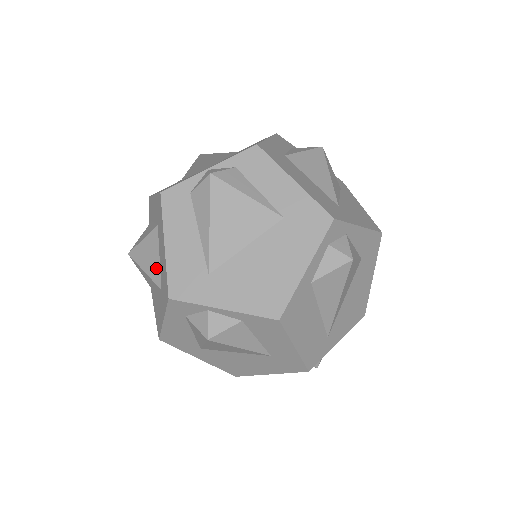
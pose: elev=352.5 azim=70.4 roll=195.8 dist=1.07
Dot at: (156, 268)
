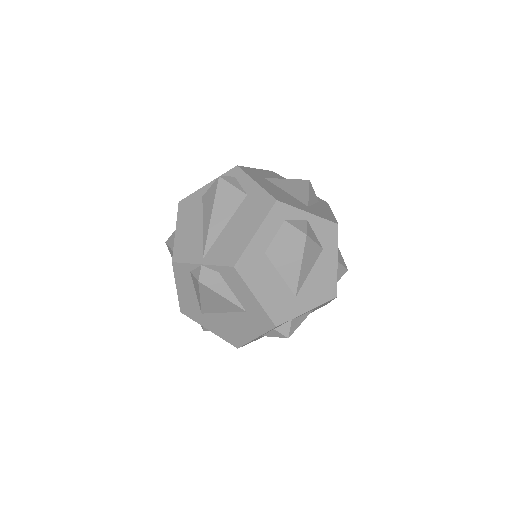
Dot at: occluded
